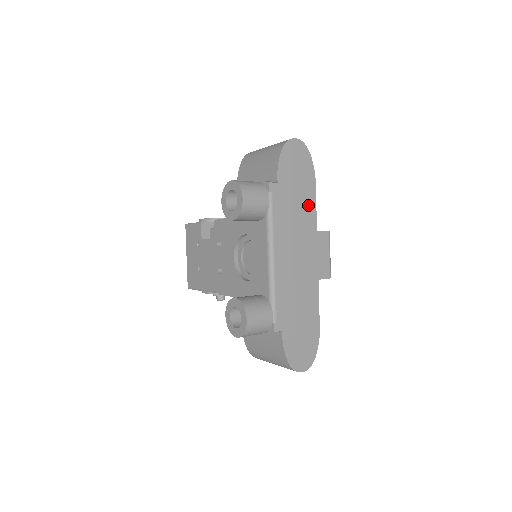
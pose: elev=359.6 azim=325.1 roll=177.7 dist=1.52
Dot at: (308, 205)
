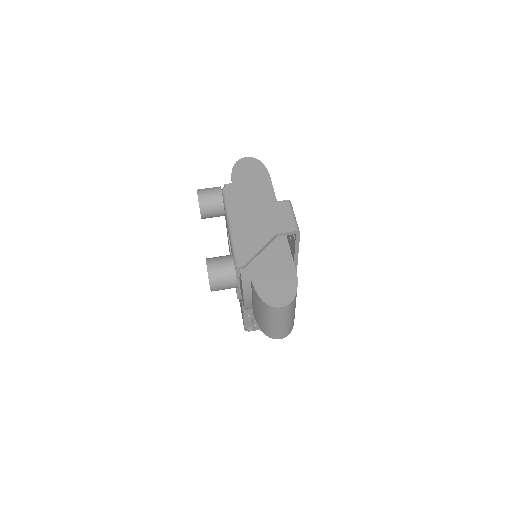
Dot at: (265, 190)
